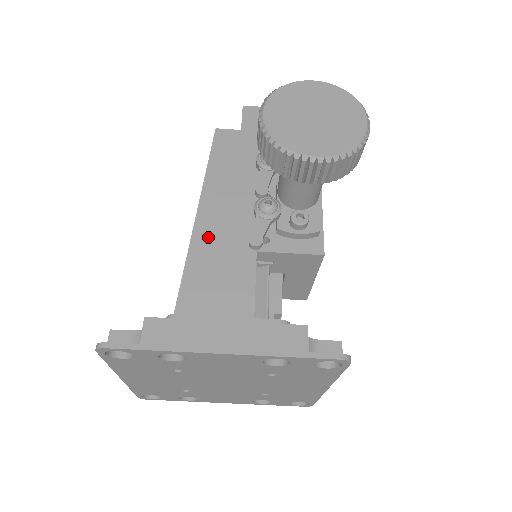
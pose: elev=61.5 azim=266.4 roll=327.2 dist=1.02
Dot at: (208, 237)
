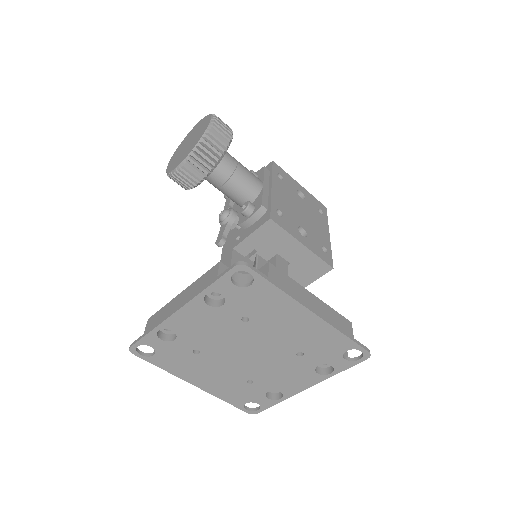
Dot at: occluded
